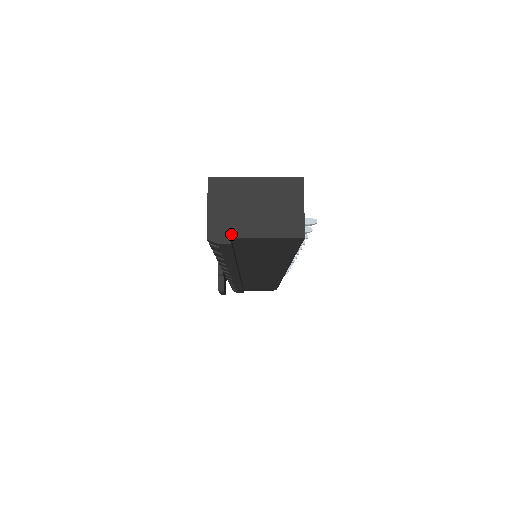
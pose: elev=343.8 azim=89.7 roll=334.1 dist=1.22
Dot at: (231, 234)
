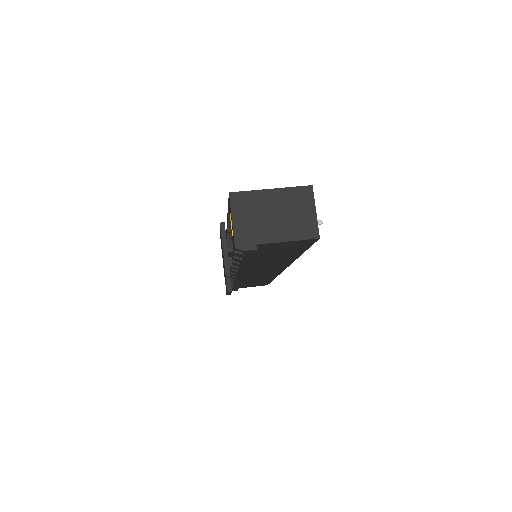
Dot at: (256, 241)
